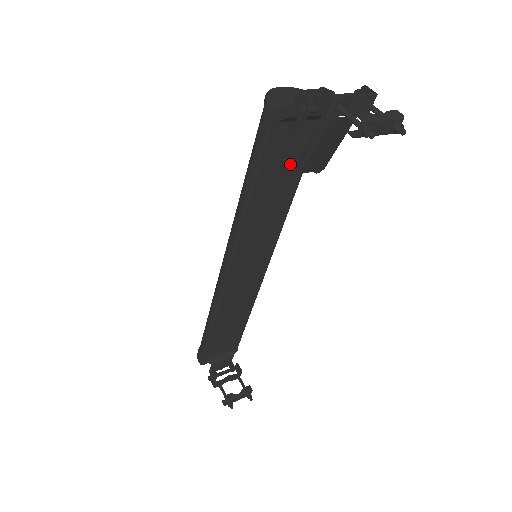
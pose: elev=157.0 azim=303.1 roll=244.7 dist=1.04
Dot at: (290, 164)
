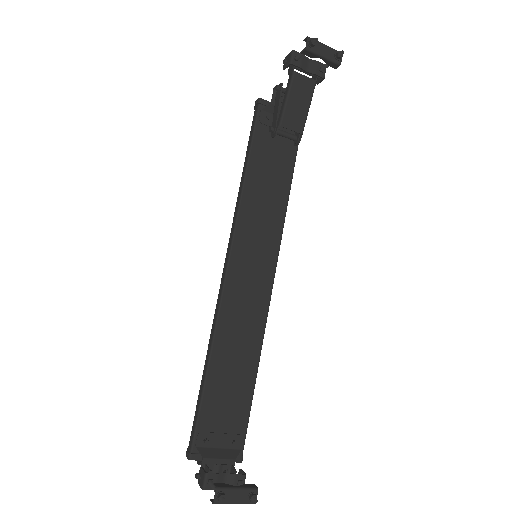
Dot at: (273, 127)
